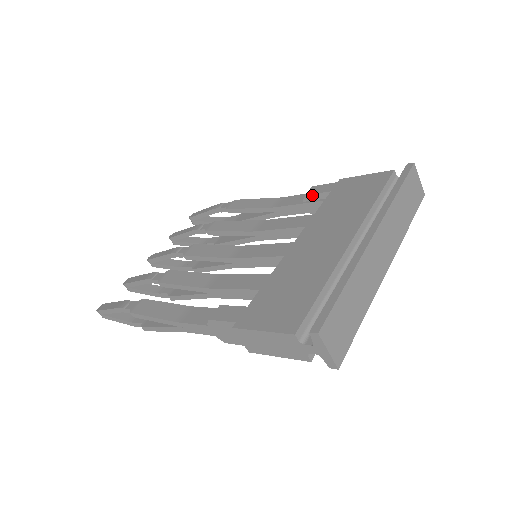
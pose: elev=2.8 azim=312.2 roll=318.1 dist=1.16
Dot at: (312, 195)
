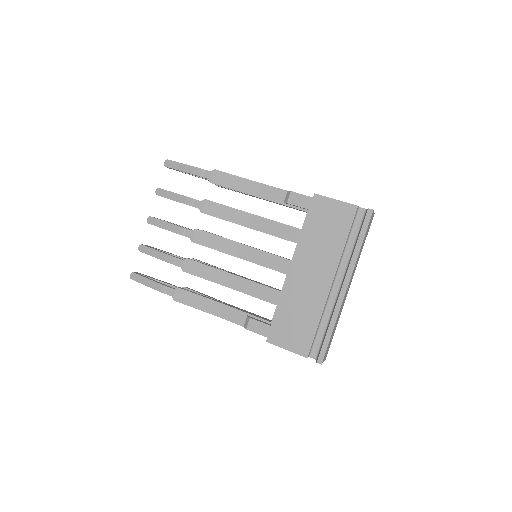
Dot at: (293, 205)
